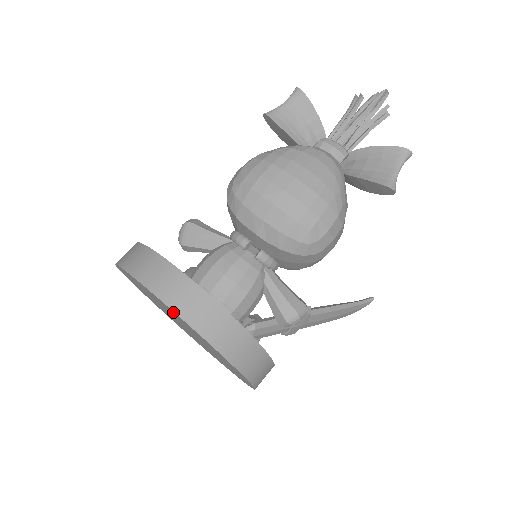
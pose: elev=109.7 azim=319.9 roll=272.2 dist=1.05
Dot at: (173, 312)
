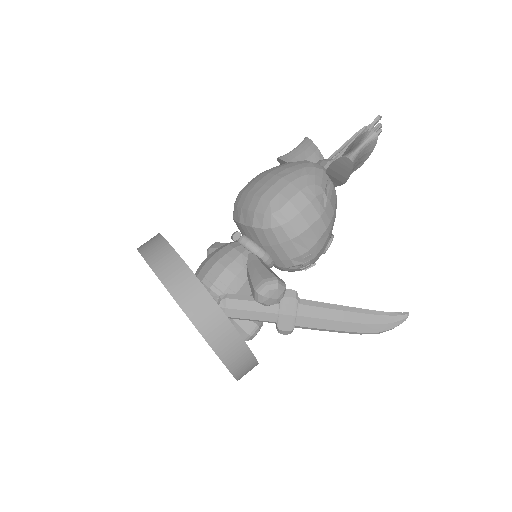
Dot at: occluded
